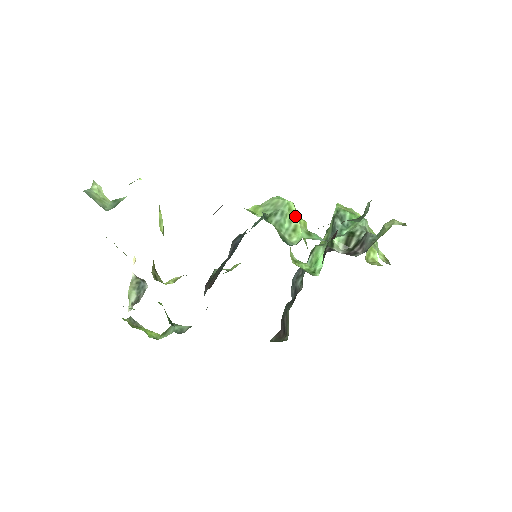
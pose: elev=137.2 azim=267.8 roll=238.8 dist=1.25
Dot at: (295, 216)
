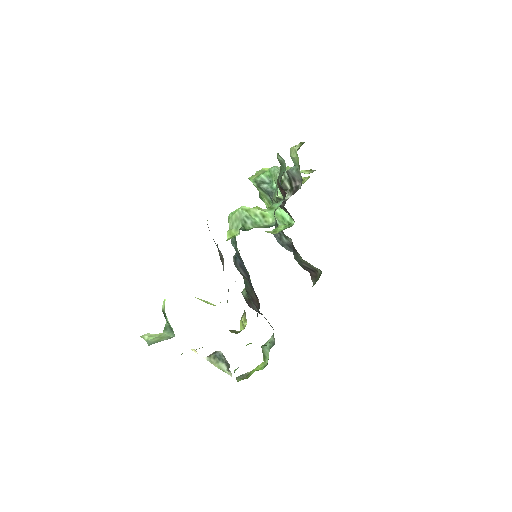
Dot at: (254, 210)
